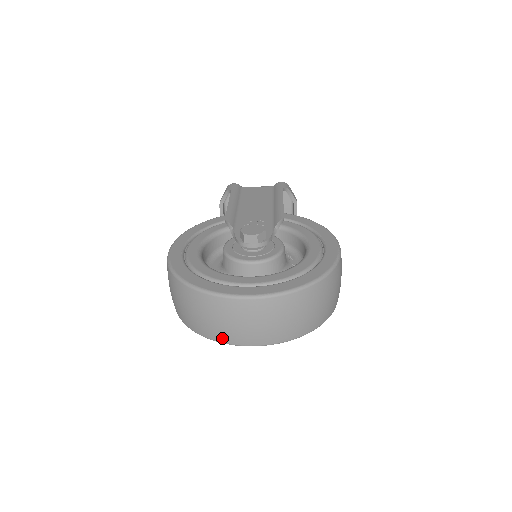
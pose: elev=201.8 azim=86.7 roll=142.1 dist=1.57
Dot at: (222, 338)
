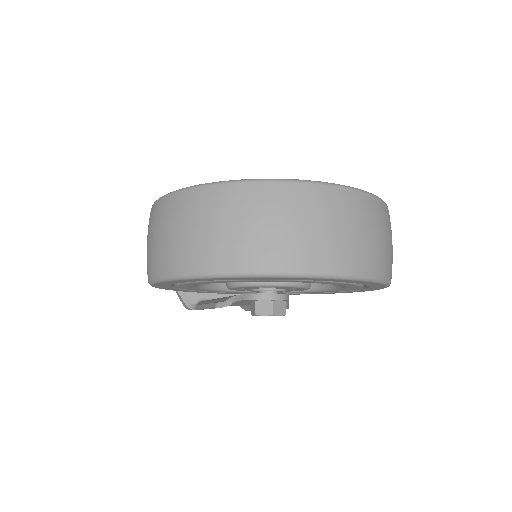
Dot at: (274, 261)
